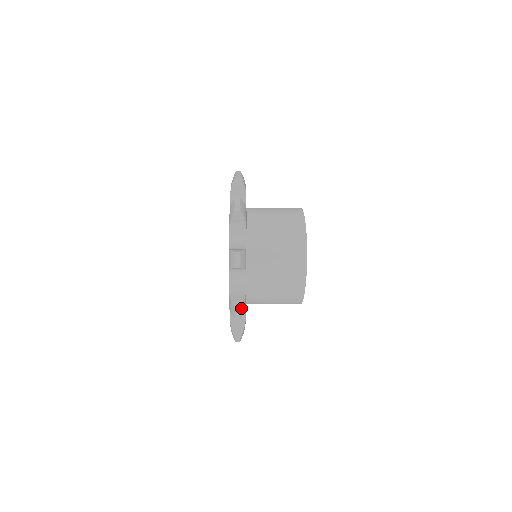
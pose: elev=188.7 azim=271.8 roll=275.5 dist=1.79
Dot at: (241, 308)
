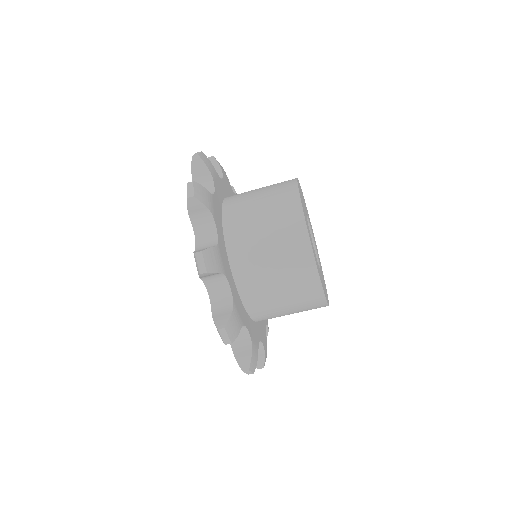
Dot at: (203, 156)
